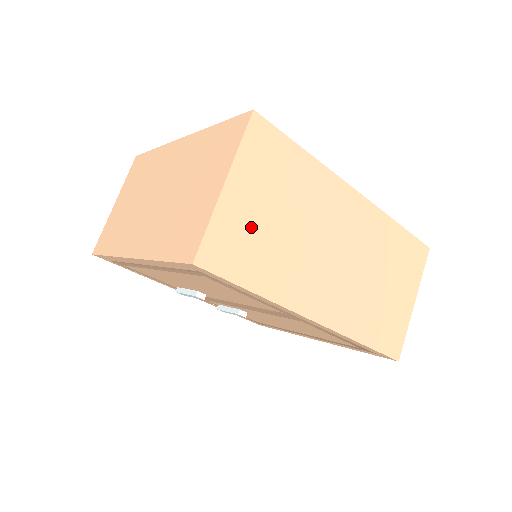
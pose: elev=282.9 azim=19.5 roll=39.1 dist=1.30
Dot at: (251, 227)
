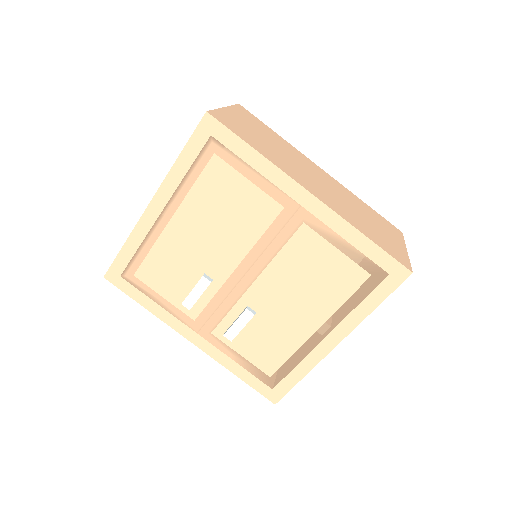
Dot at: (246, 129)
